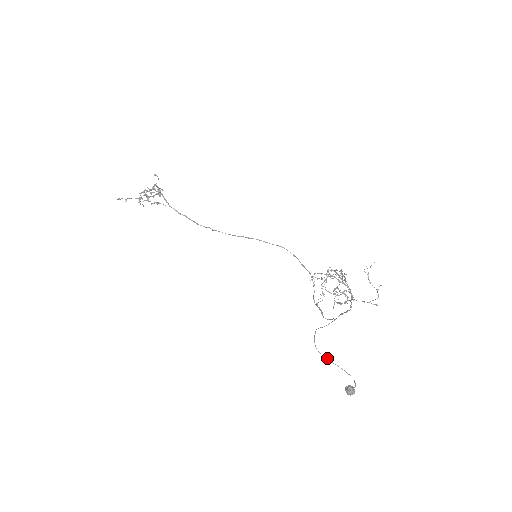
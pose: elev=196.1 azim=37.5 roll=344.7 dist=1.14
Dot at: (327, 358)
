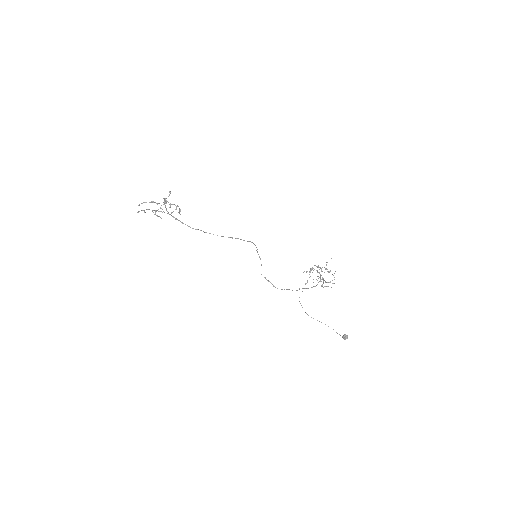
Dot at: occluded
